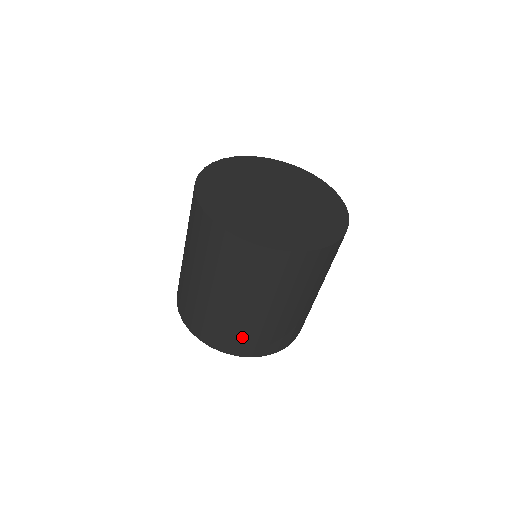
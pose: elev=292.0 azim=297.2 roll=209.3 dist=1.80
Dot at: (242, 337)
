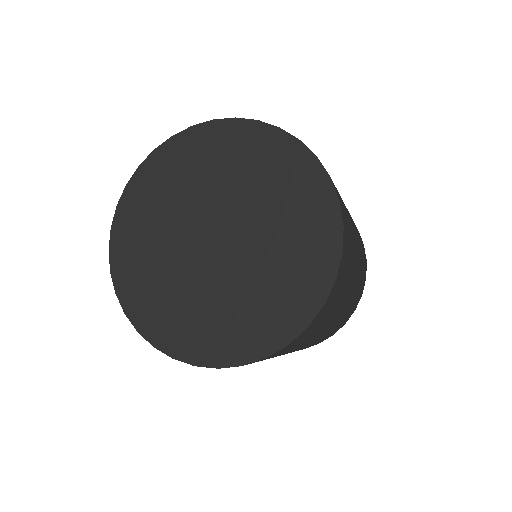
Dot at: occluded
